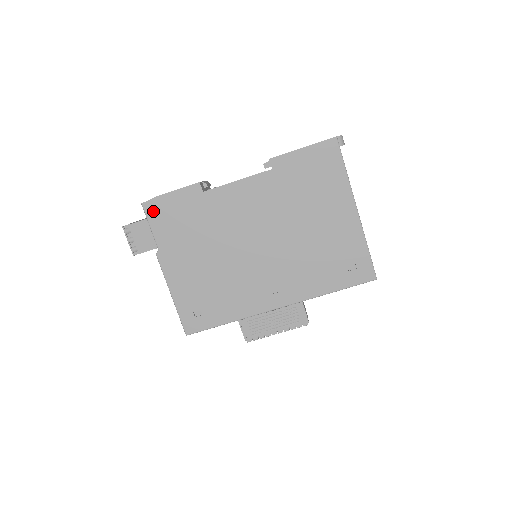
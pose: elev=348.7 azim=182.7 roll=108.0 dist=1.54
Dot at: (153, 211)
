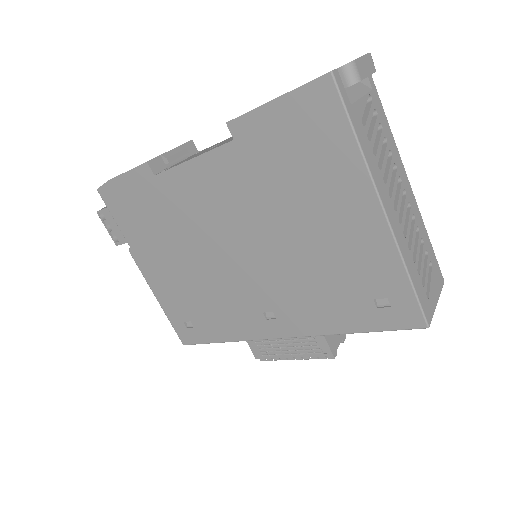
Dot at: (110, 199)
